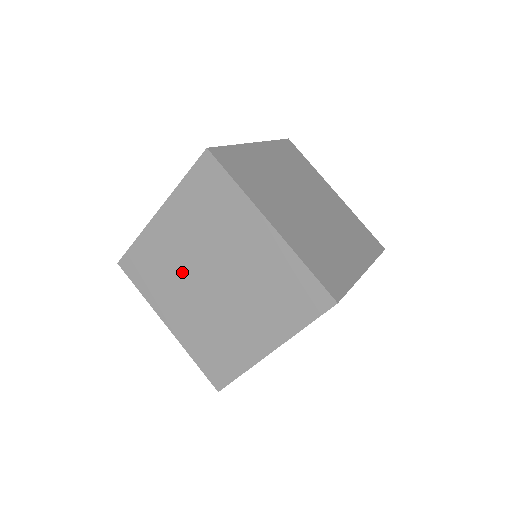
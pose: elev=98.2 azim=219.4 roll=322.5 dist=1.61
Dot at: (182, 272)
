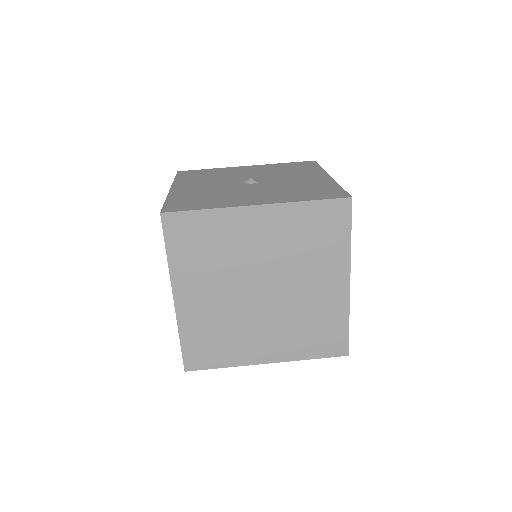
Dot at: occluded
